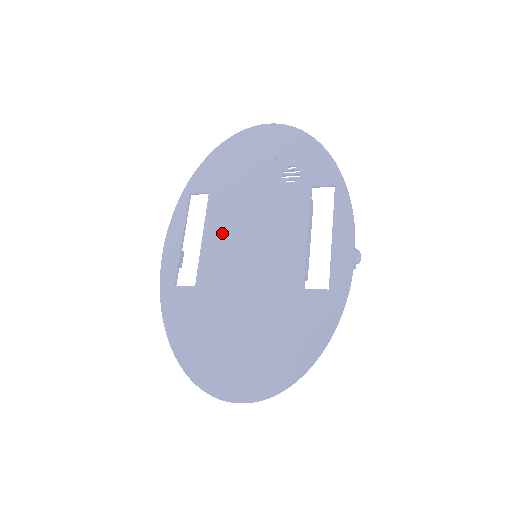
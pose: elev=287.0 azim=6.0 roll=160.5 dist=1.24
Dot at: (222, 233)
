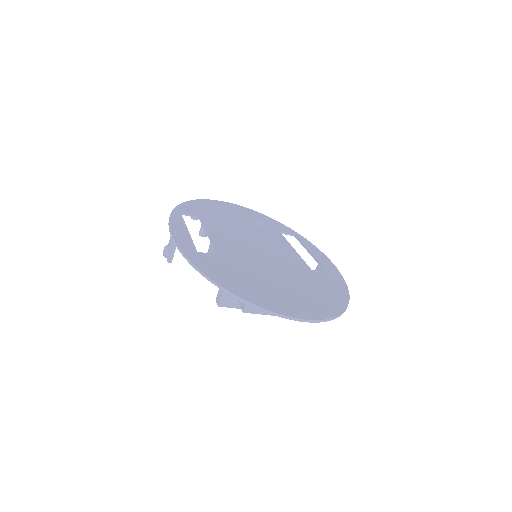
Dot at: (225, 235)
